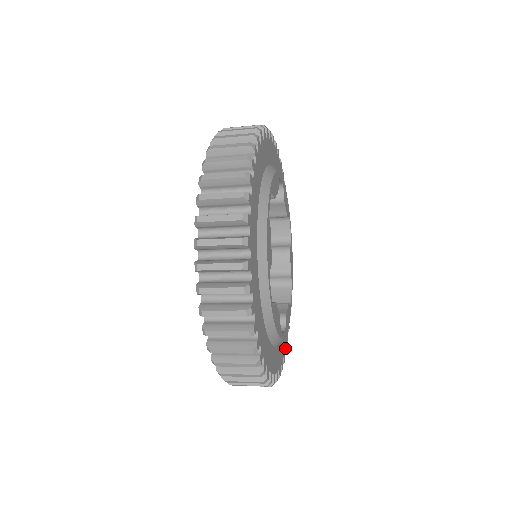
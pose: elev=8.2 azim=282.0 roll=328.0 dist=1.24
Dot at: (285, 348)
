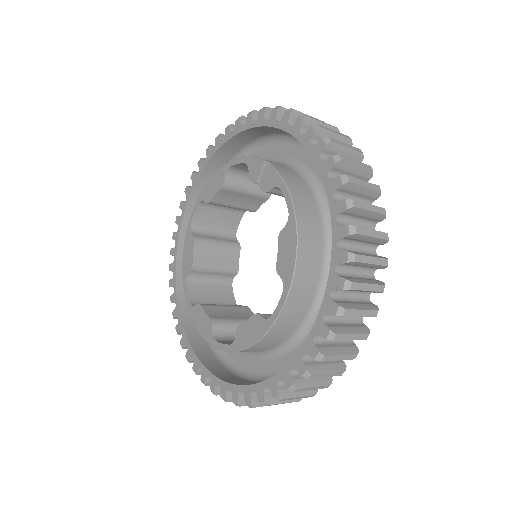
Dot at: occluded
